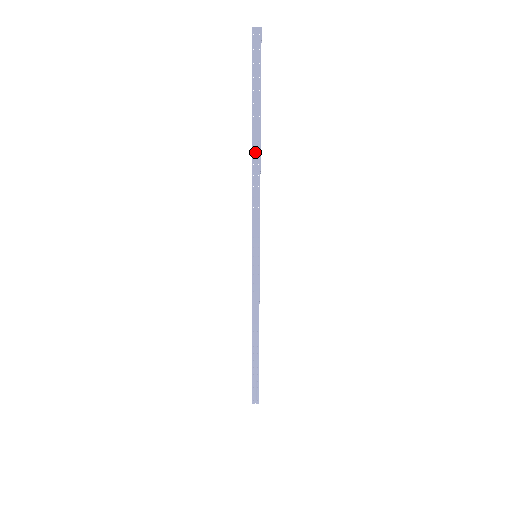
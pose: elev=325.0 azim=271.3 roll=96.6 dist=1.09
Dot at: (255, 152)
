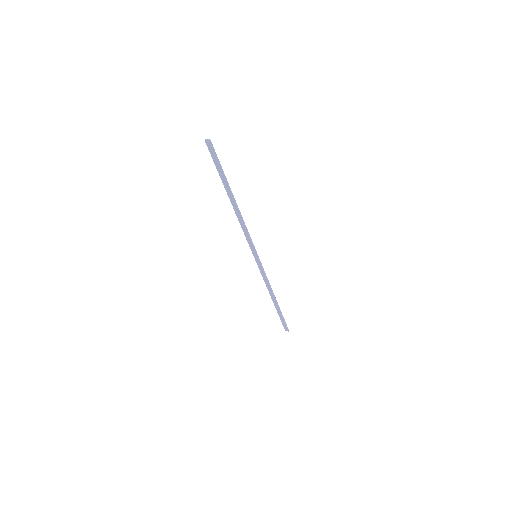
Dot at: (233, 203)
